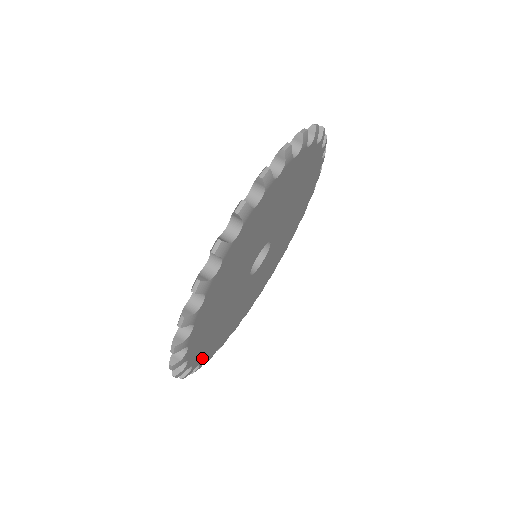
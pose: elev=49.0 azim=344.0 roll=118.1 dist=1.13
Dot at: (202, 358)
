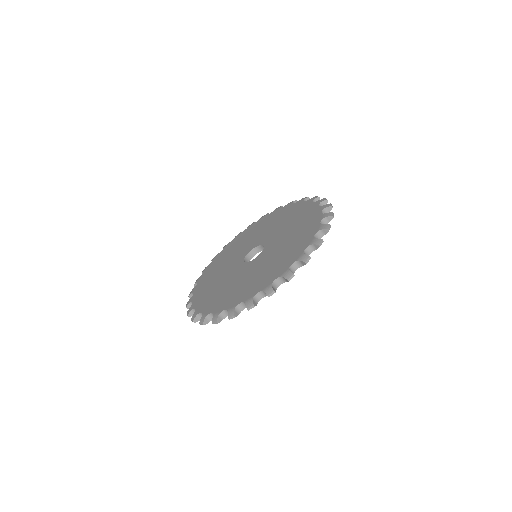
Dot at: occluded
